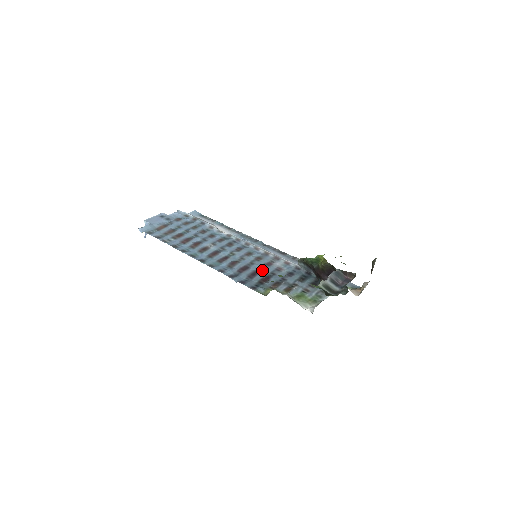
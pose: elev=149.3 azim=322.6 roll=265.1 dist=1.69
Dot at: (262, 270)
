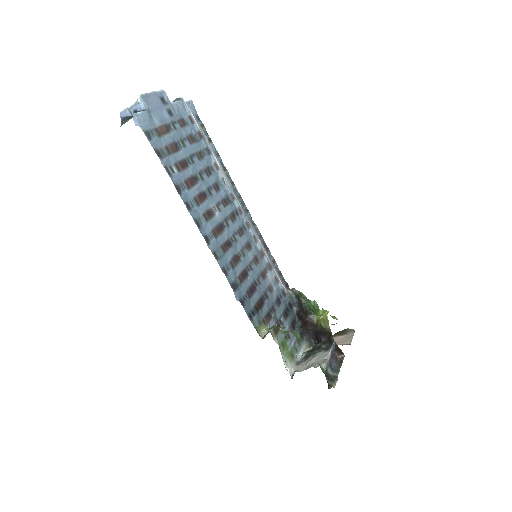
Dot at: (258, 284)
